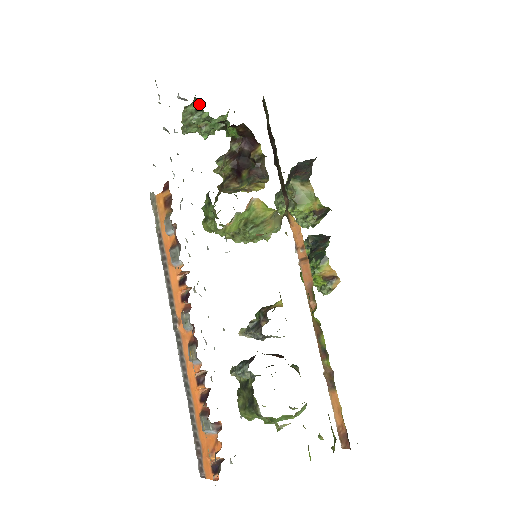
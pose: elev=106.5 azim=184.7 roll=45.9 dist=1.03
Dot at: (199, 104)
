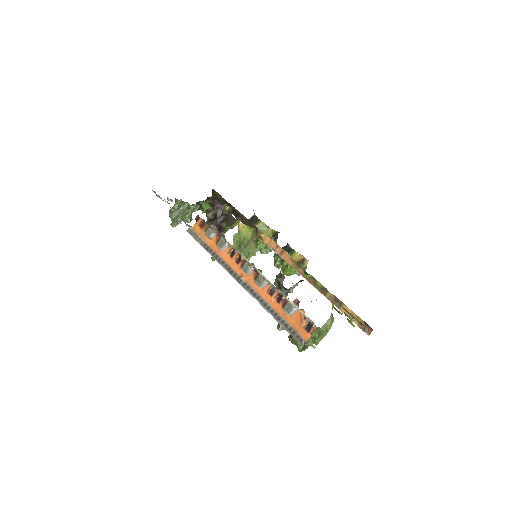
Dot at: (180, 201)
